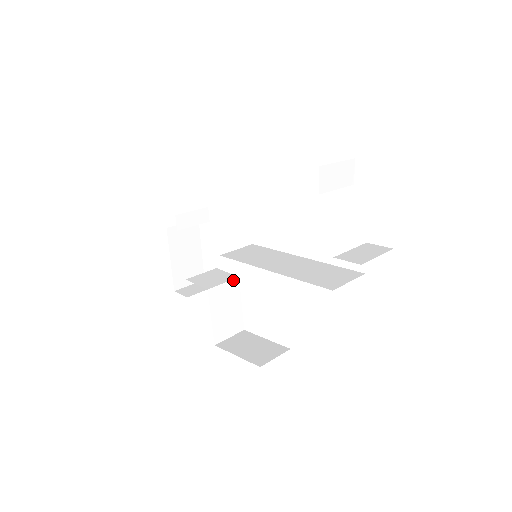
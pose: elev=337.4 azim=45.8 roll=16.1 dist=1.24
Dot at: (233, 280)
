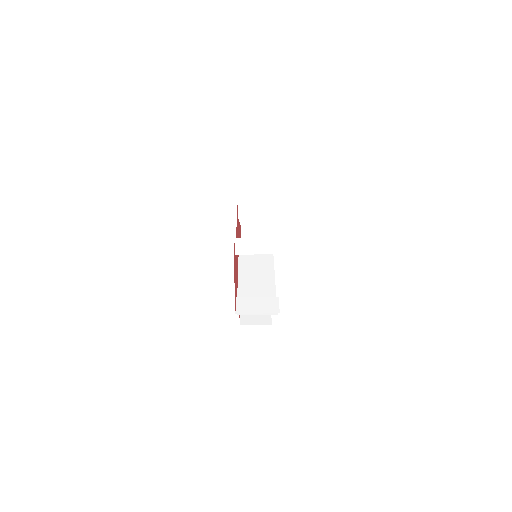
Dot at: occluded
